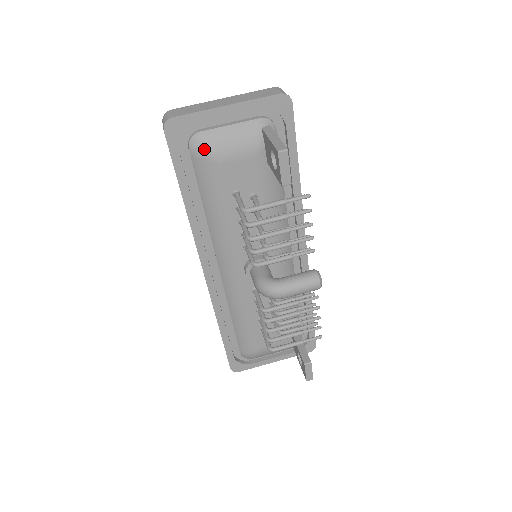
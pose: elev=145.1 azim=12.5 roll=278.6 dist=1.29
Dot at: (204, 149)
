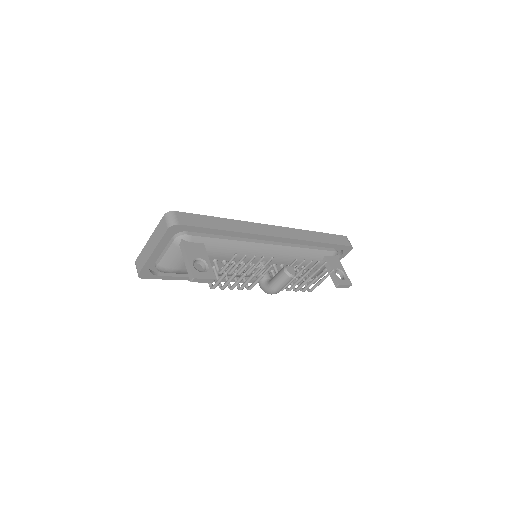
Dot at: (167, 271)
